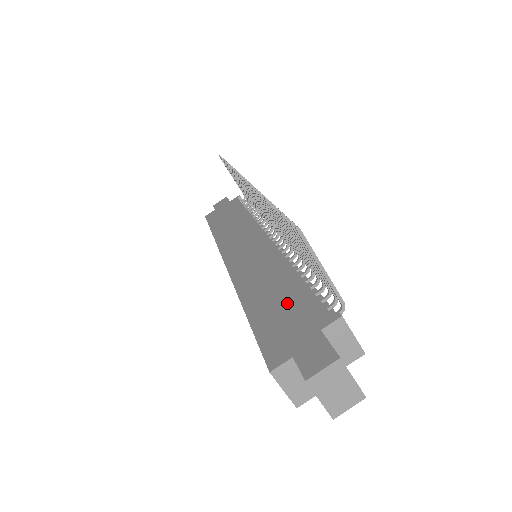
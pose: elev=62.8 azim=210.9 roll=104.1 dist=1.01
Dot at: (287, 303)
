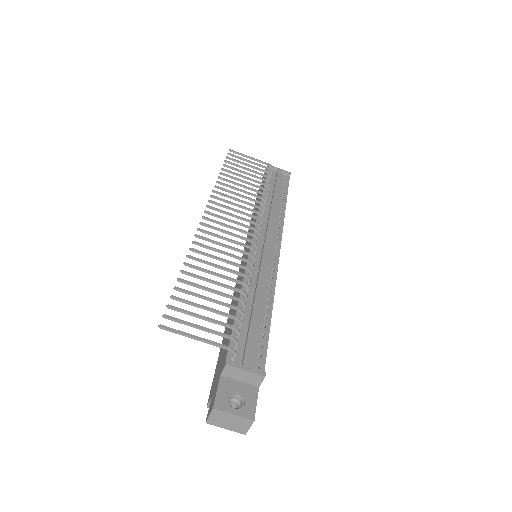
Dot at: occluded
